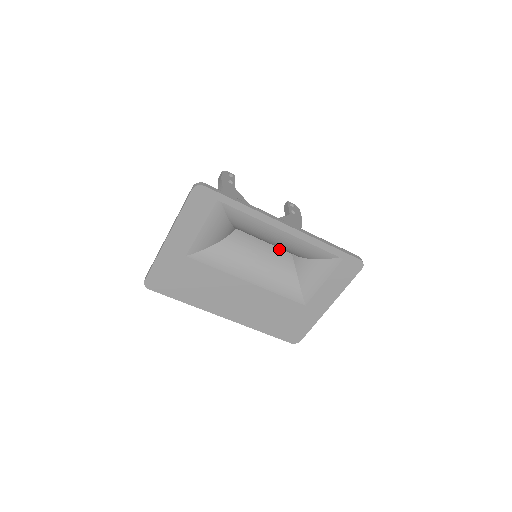
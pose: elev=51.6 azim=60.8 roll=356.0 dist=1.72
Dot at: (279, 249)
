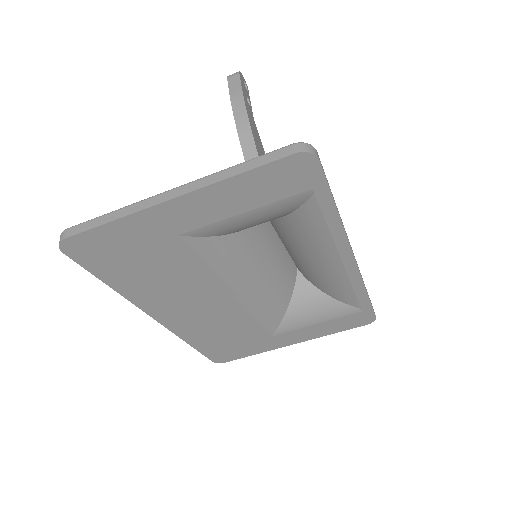
Dot at: (290, 259)
